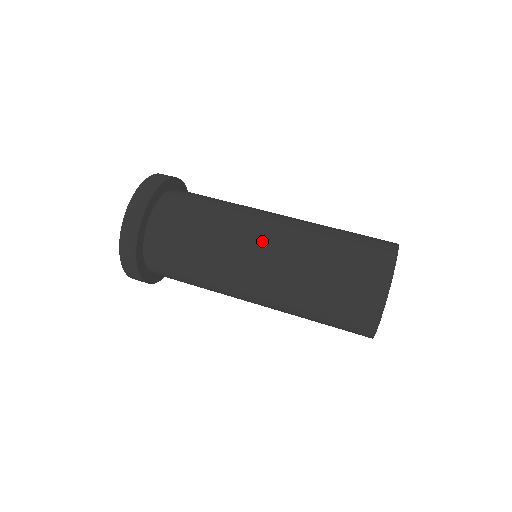
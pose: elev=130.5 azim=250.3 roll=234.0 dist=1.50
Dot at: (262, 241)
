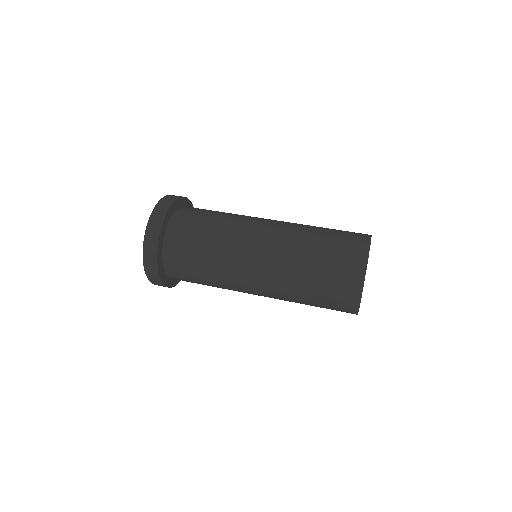
Dot at: occluded
